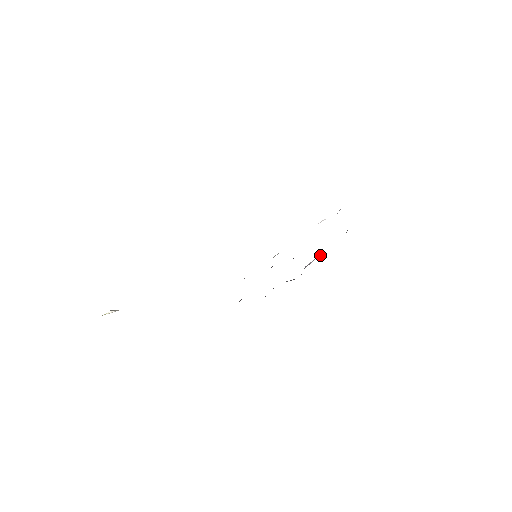
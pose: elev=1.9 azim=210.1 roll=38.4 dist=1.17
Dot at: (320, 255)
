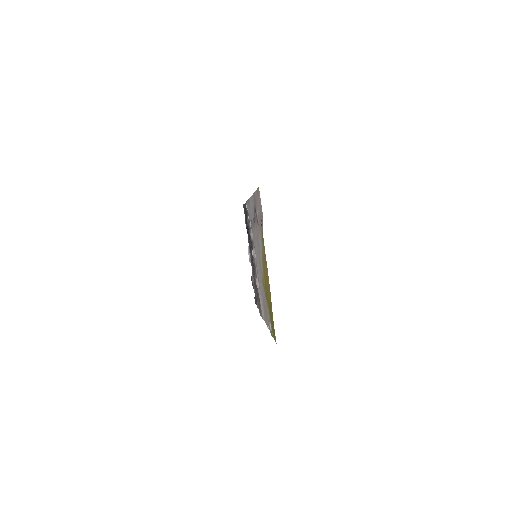
Dot at: (248, 248)
